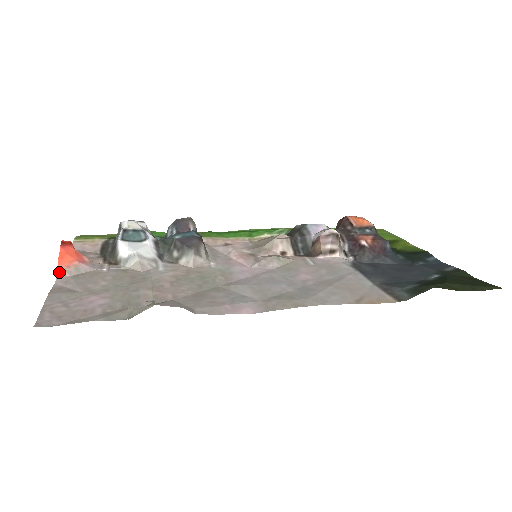
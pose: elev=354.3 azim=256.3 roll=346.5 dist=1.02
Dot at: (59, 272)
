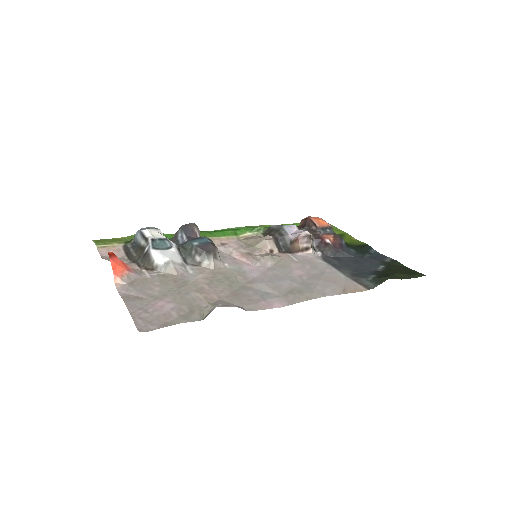
Dot at: (116, 281)
